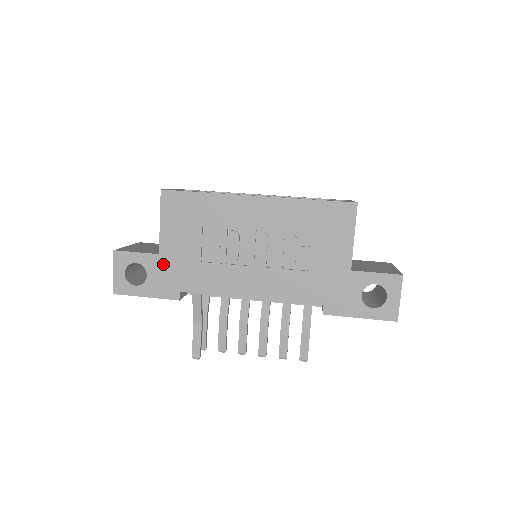
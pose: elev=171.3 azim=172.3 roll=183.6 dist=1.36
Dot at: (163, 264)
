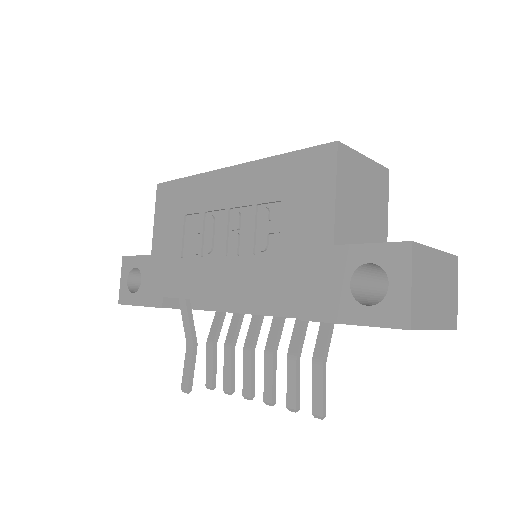
Dot at: (153, 266)
